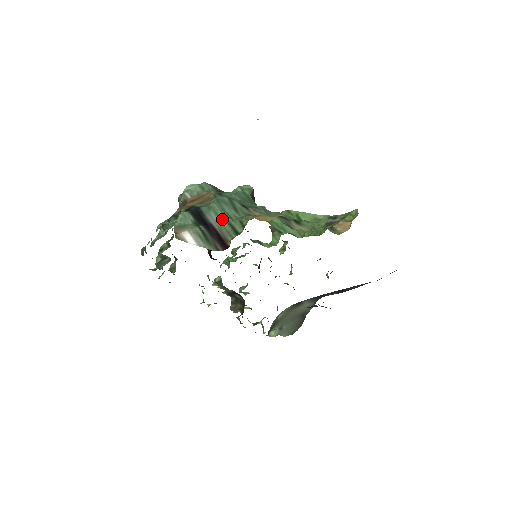
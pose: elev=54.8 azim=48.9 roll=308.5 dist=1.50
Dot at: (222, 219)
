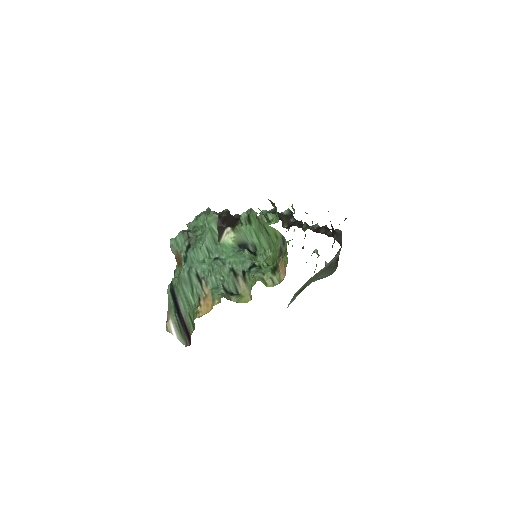
Dot at: (185, 307)
